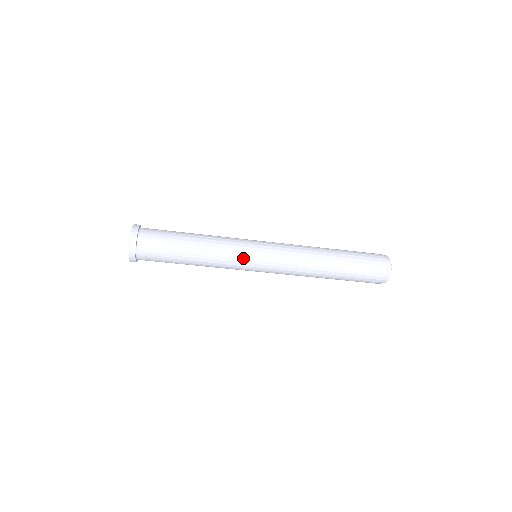
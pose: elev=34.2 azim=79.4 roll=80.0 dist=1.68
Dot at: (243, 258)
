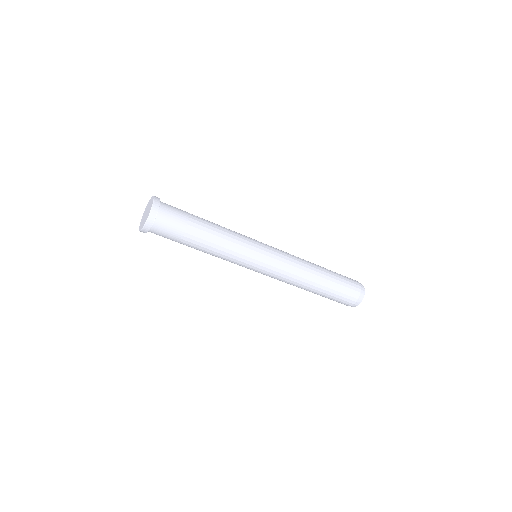
Dot at: (251, 248)
